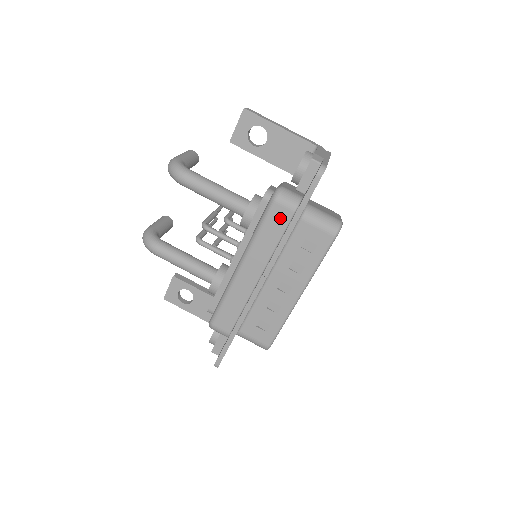
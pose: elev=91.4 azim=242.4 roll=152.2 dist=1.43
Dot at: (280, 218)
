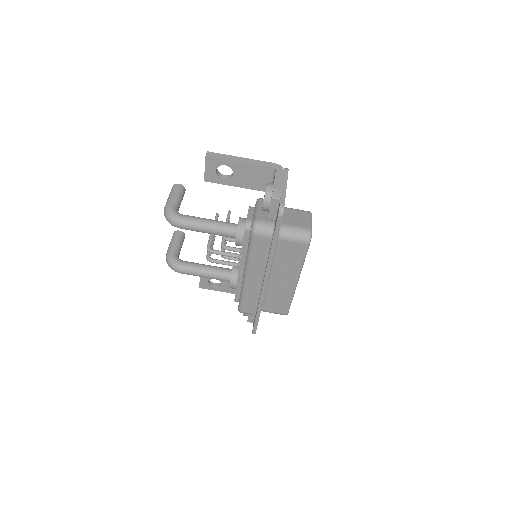
Dot at: (262, 244)
